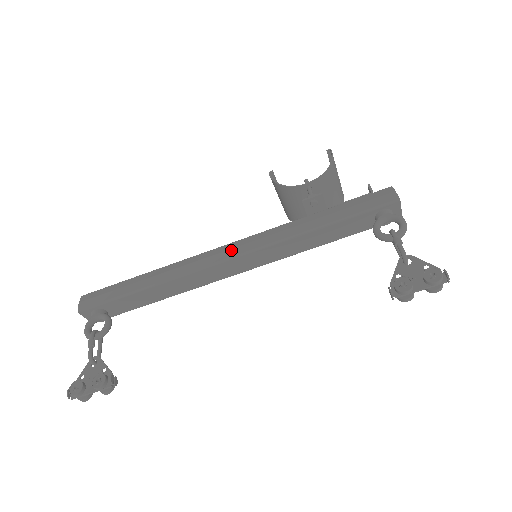
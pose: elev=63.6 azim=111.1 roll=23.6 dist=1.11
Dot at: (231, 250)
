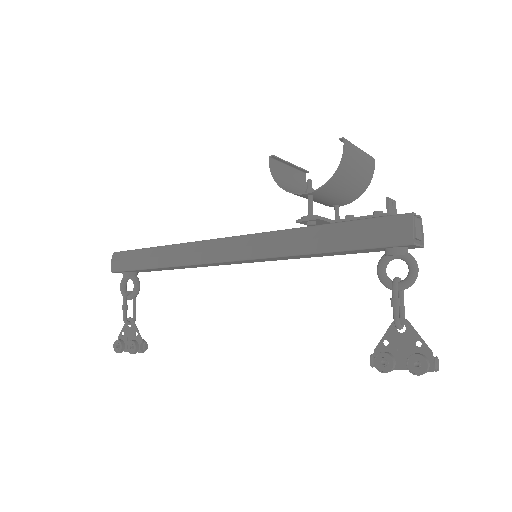
Dot at: (229, 250)
